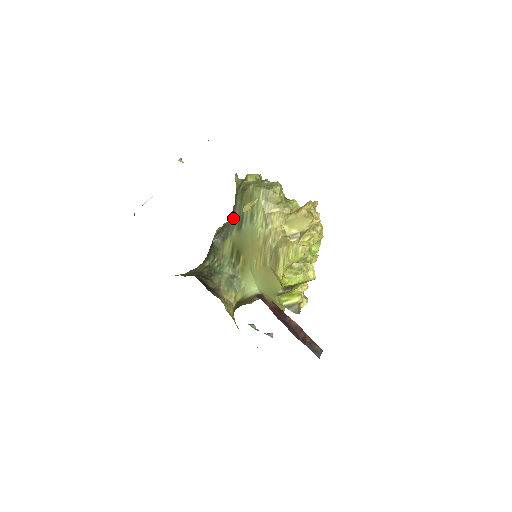
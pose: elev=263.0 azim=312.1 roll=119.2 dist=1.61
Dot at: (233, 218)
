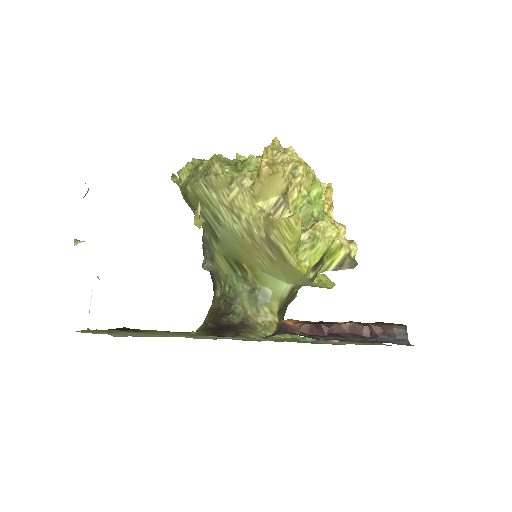
Dot at: (203, 230)
